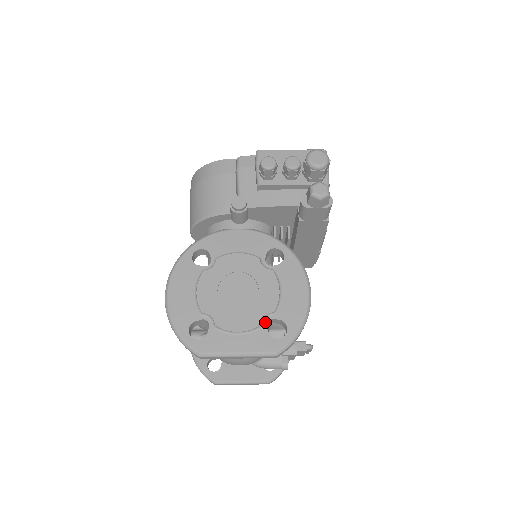
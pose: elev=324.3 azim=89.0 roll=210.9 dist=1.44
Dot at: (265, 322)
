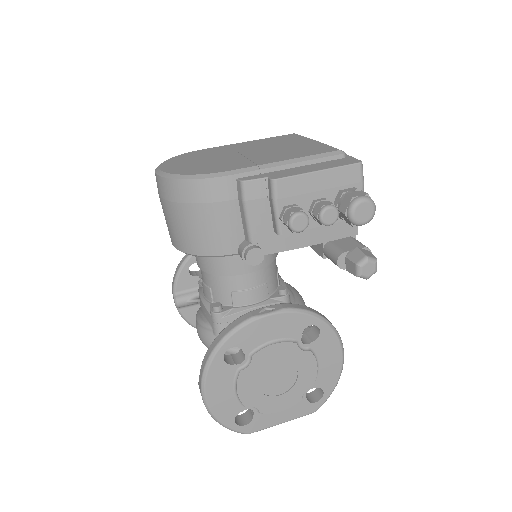
Dot at: (304, 394)
